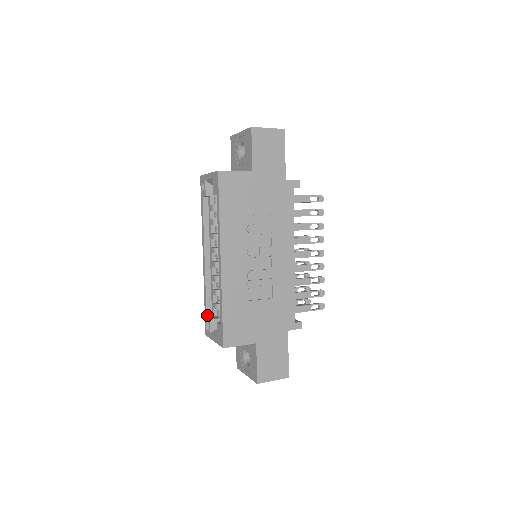
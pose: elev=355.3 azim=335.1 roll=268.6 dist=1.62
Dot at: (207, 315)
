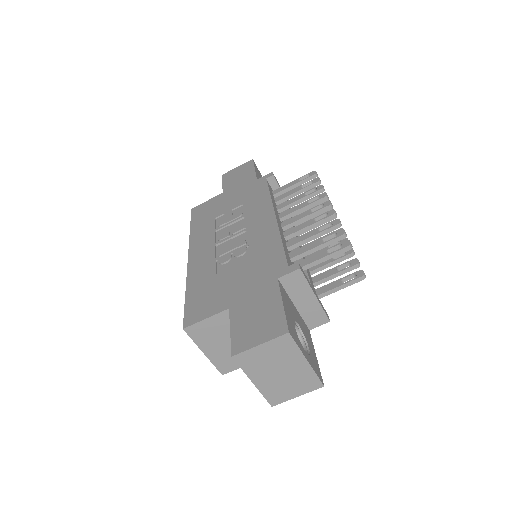
Dot at: occluded
